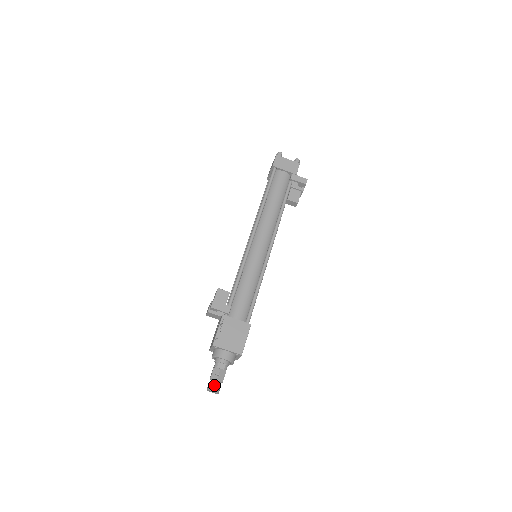
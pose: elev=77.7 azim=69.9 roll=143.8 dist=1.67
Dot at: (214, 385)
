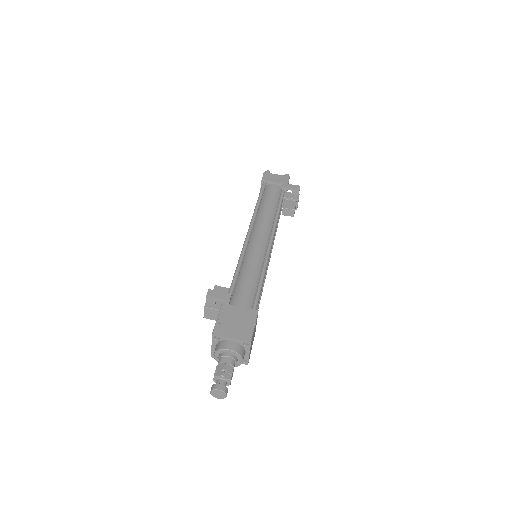
Dot at: (219, 384)
